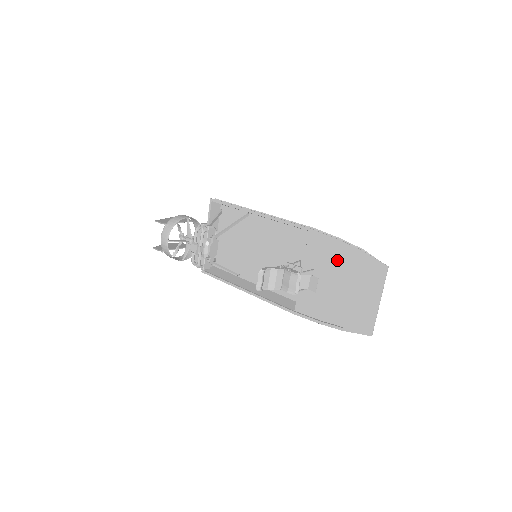
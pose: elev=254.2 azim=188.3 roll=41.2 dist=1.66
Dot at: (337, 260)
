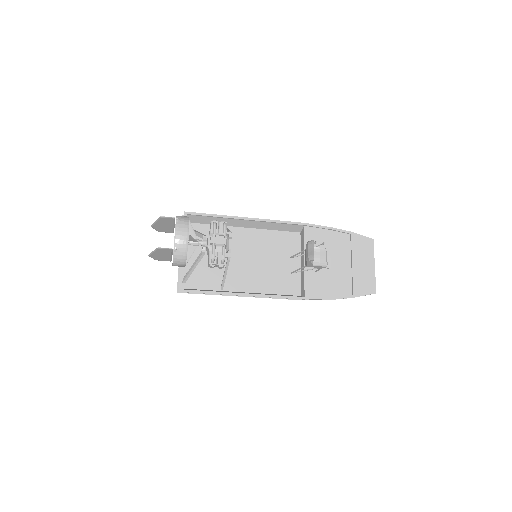
Dot at: (334, 244)
